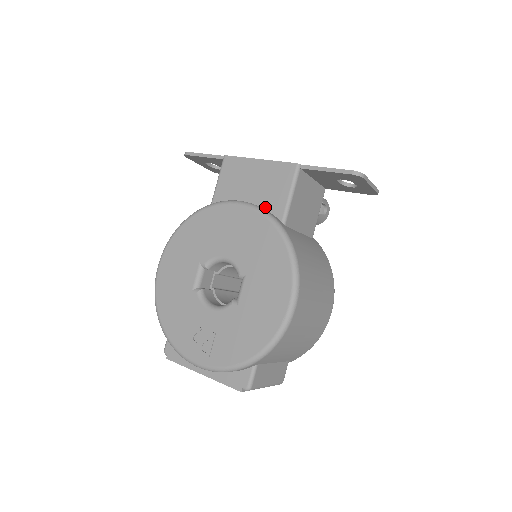
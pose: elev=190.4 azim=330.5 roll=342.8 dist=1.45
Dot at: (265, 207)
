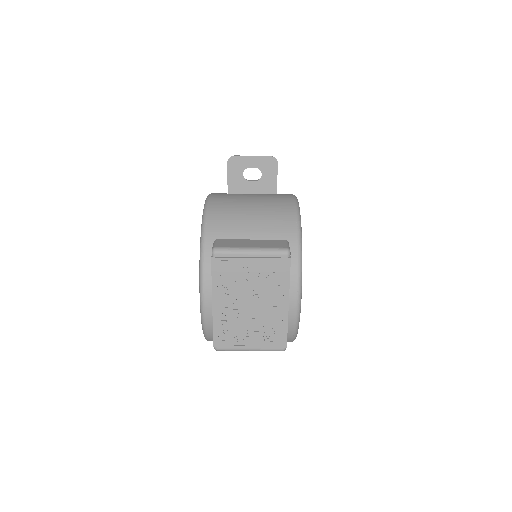
Dot at: occluded
